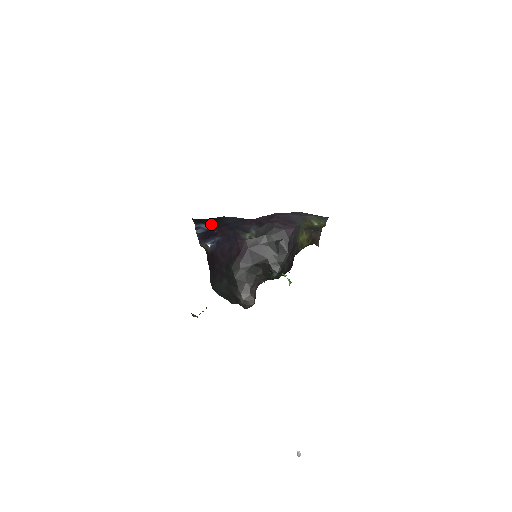
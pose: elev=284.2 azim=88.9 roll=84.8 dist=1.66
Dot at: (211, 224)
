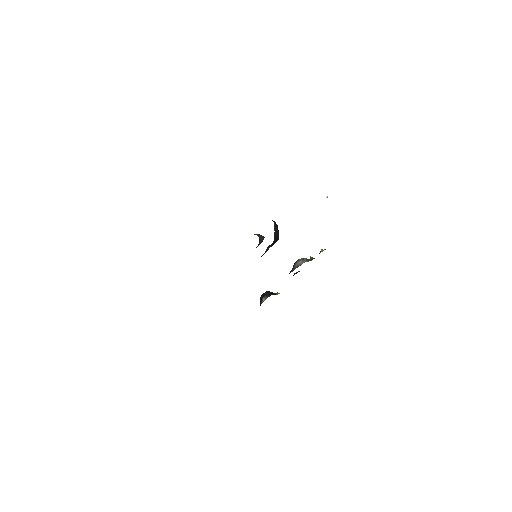
Dot at: occluded
